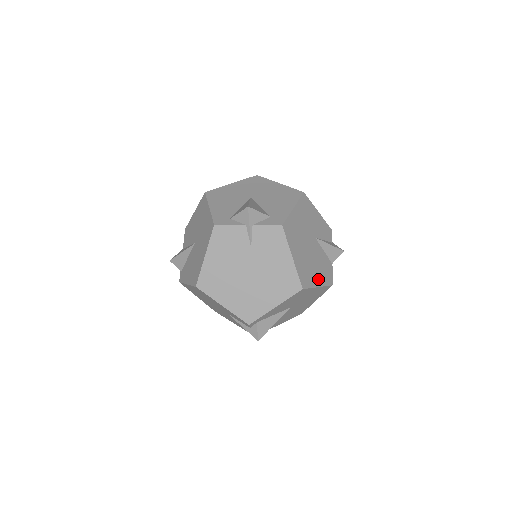
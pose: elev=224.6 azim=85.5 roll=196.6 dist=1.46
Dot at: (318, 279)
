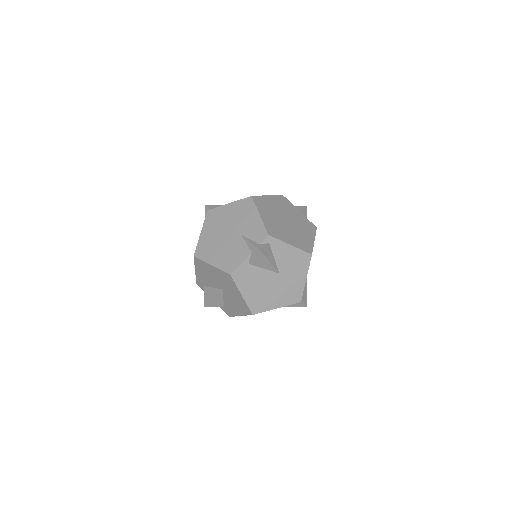
Dot at: occluded
